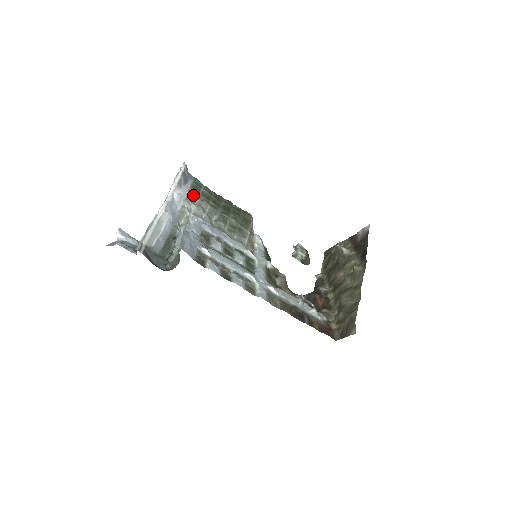
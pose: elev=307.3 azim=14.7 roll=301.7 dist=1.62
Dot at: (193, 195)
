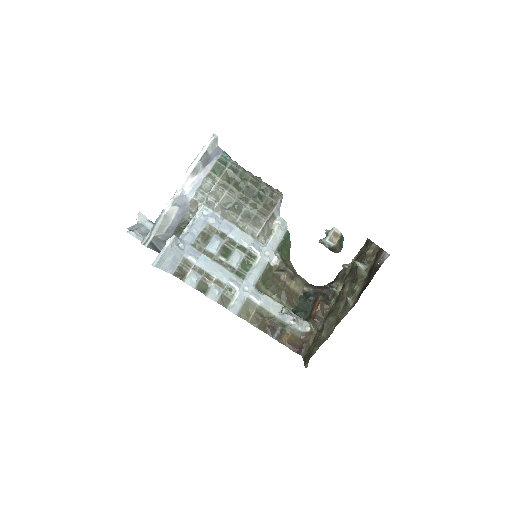
Dot at: (210, 181)
